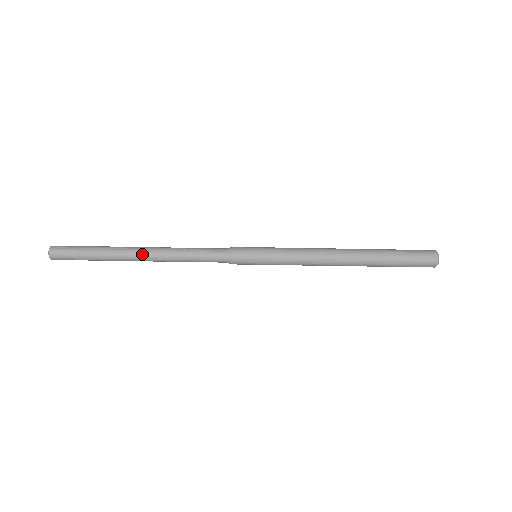
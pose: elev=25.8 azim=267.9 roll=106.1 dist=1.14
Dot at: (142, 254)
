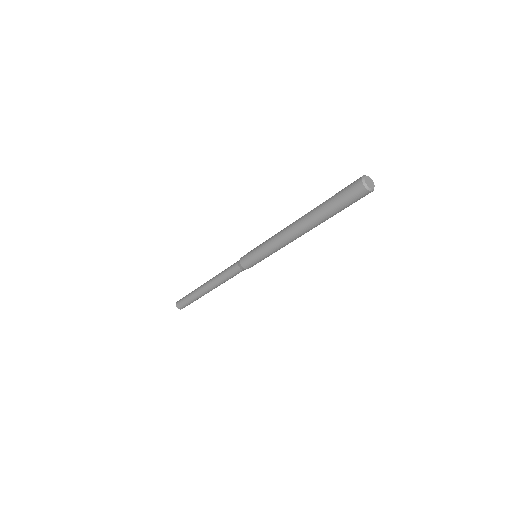
Dot at: (206, 287)
